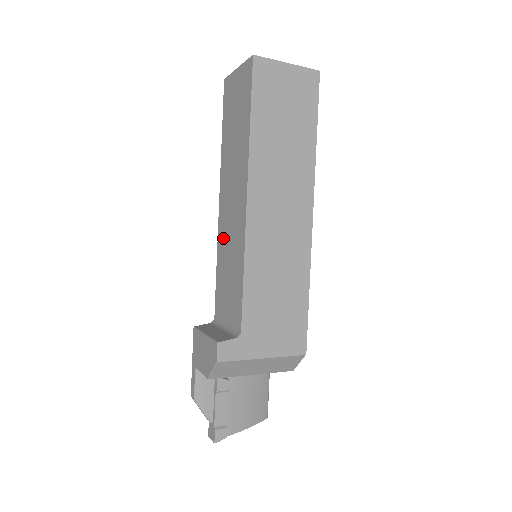
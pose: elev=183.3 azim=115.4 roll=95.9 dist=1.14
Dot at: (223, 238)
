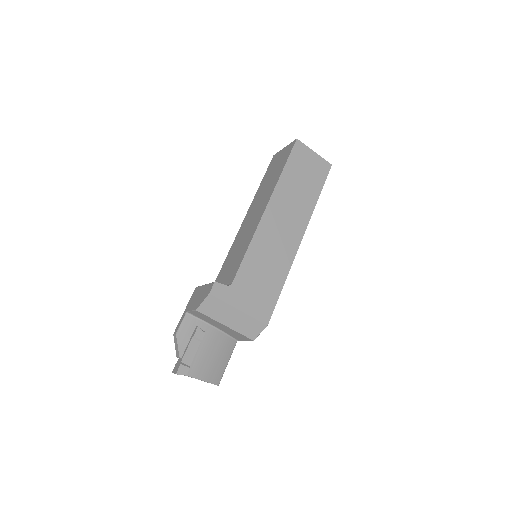
Dot at: (239, 237)
